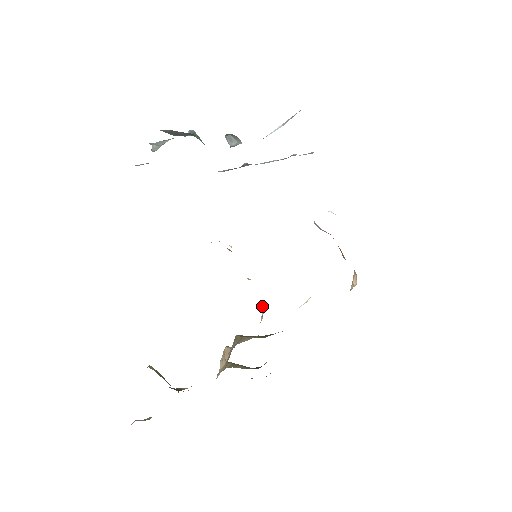
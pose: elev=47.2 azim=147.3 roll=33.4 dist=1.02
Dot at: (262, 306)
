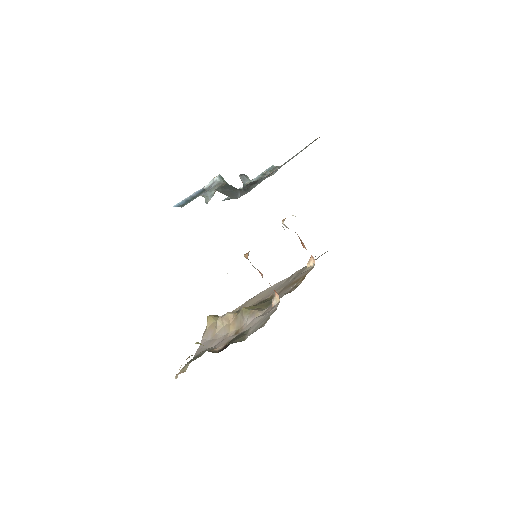
Dot at: (276, 296)
